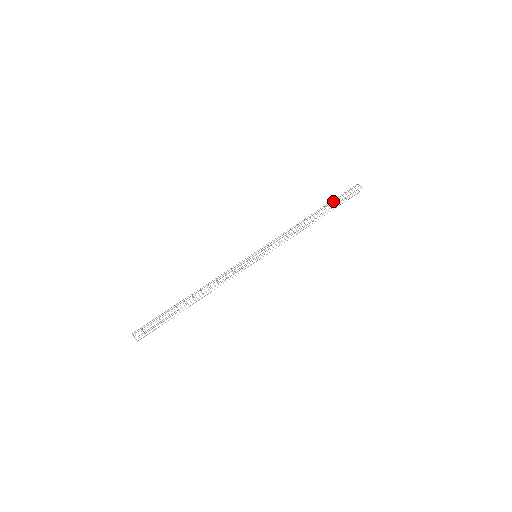
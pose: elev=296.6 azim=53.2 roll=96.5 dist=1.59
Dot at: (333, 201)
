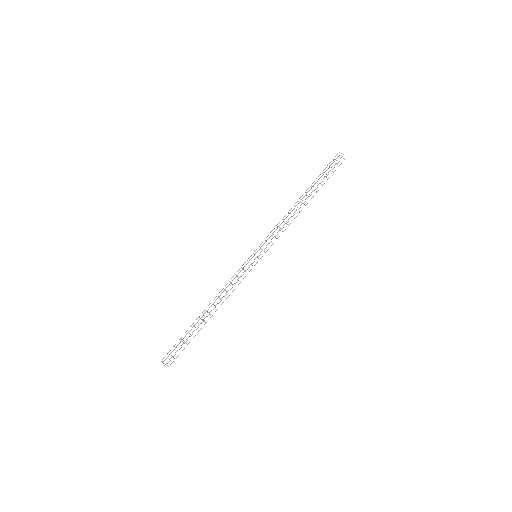
Dot at: occluded
